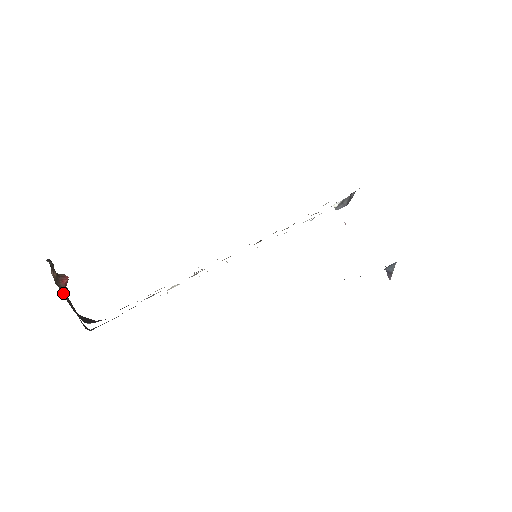
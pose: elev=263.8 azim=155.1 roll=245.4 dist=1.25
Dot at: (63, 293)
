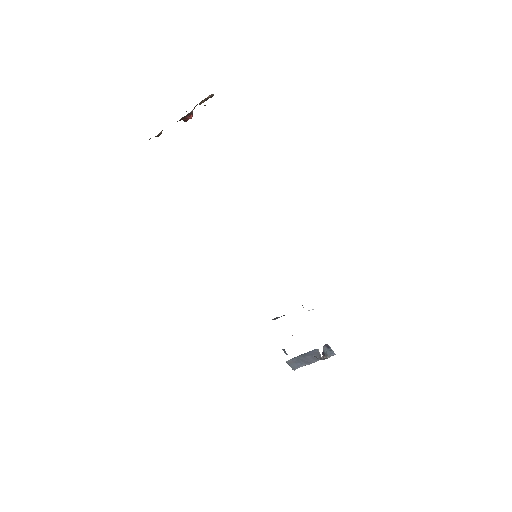
Dot at: (191, 112)
